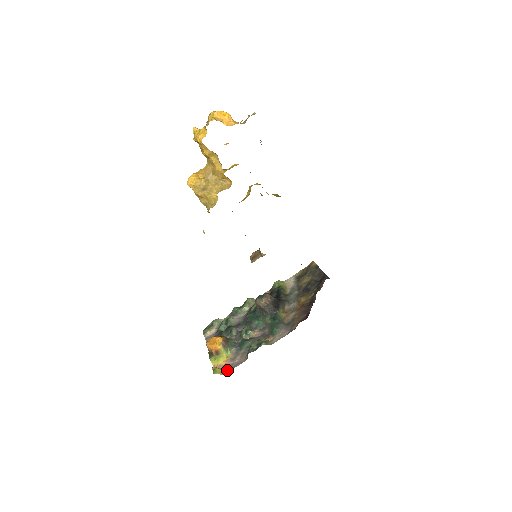
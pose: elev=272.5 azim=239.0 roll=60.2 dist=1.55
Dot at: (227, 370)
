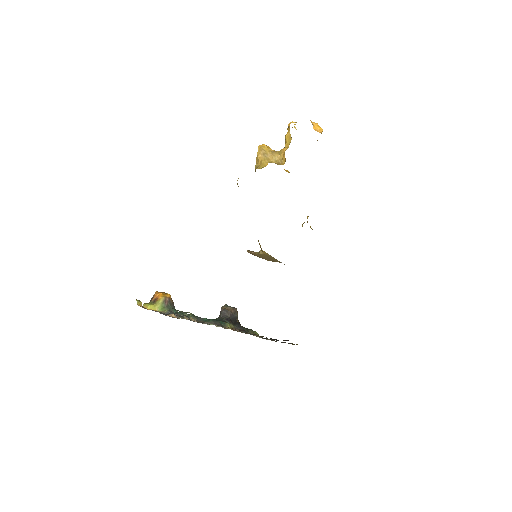
Dot at: (145, 308)
